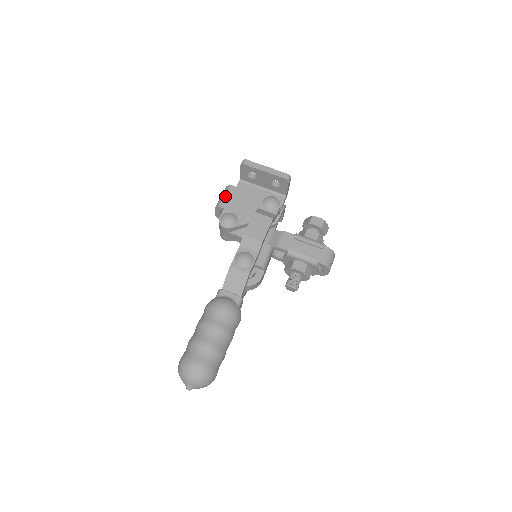
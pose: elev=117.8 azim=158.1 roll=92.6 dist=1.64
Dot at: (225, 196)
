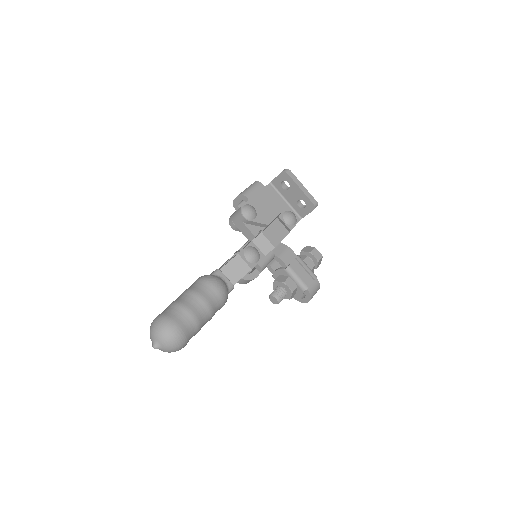
Dot at: (253, 189)
